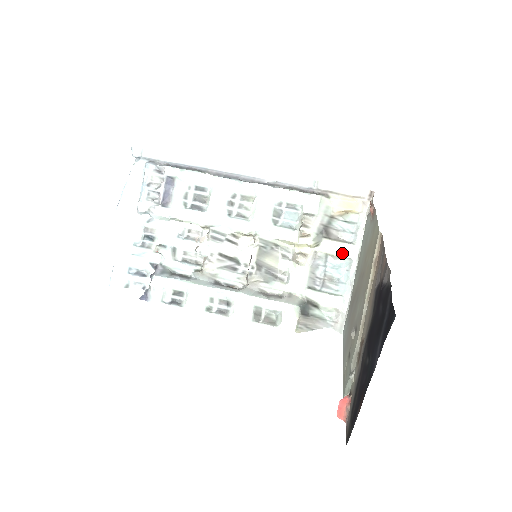
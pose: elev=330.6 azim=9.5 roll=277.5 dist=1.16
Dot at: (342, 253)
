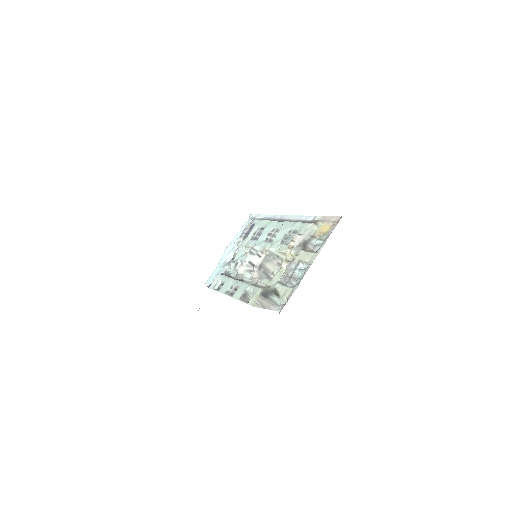
Dot at: (307, 259)
